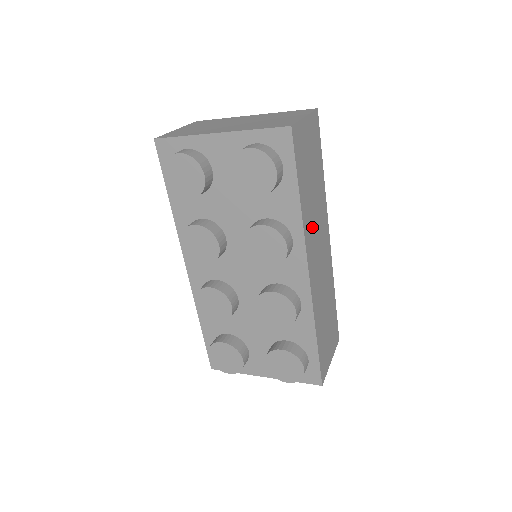
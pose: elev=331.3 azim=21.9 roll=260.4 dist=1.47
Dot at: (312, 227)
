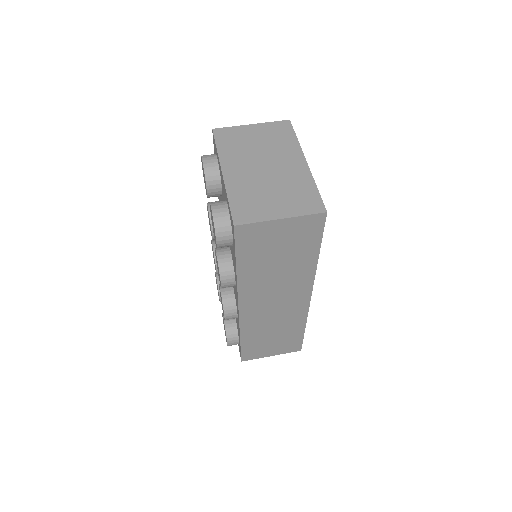
Dot at: (262, 286)
